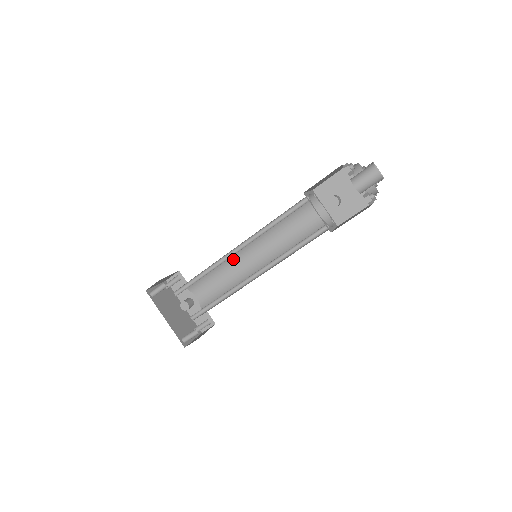
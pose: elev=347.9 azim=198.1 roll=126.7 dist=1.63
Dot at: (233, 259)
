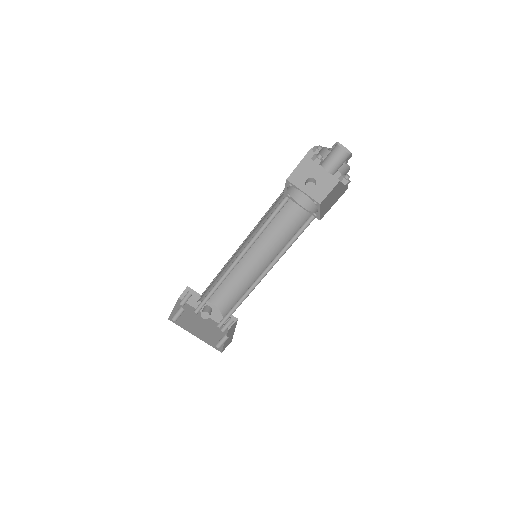
Dot at: occluded
